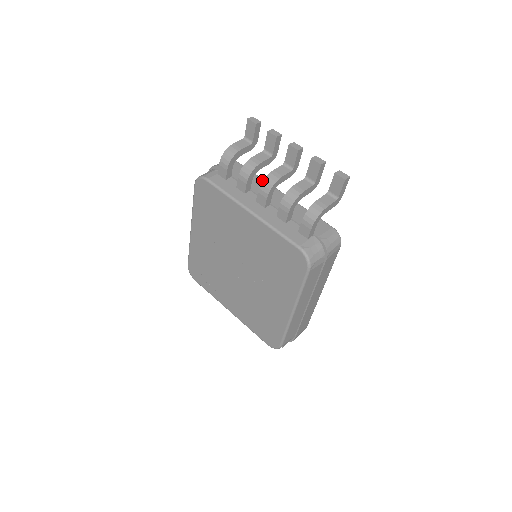
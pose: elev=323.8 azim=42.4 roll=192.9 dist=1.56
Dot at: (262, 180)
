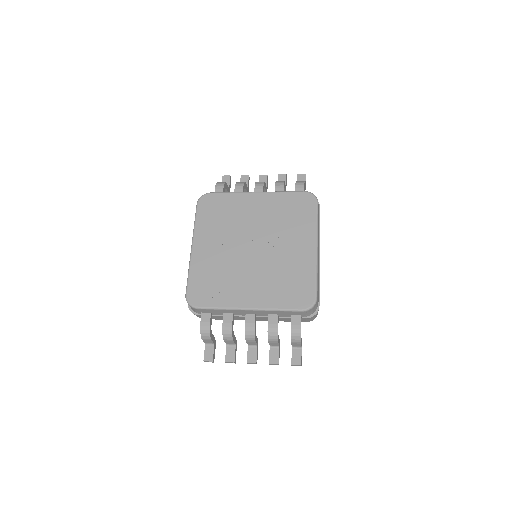
Dot at: occluded
